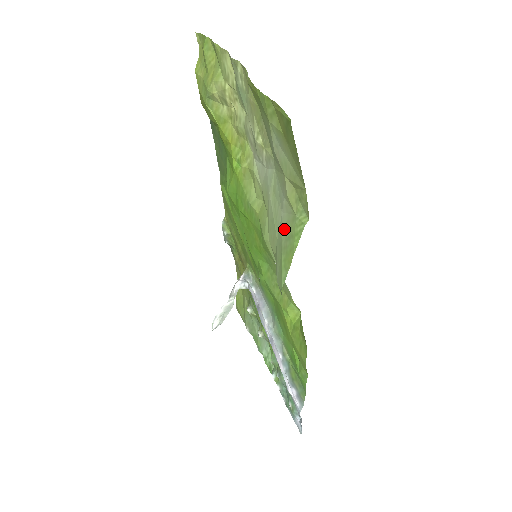
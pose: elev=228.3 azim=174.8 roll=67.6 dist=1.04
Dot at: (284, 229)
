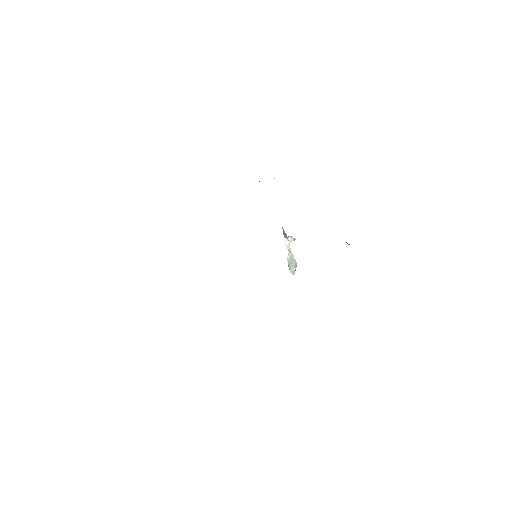
Dot at: occluded
